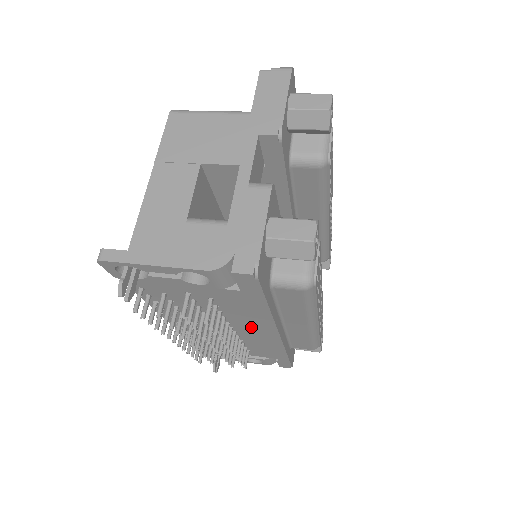
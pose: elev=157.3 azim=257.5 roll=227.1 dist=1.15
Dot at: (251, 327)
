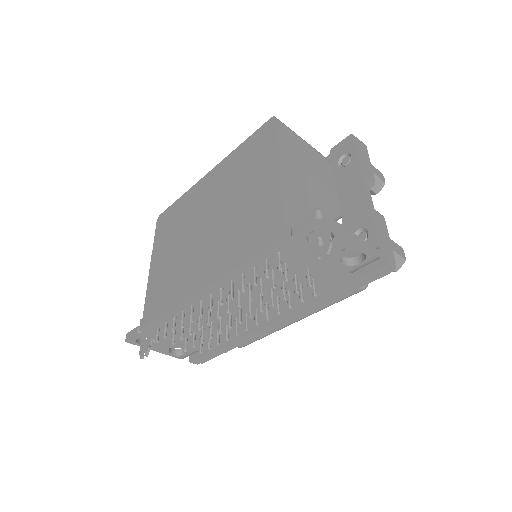
Dot at: (275, 312)
